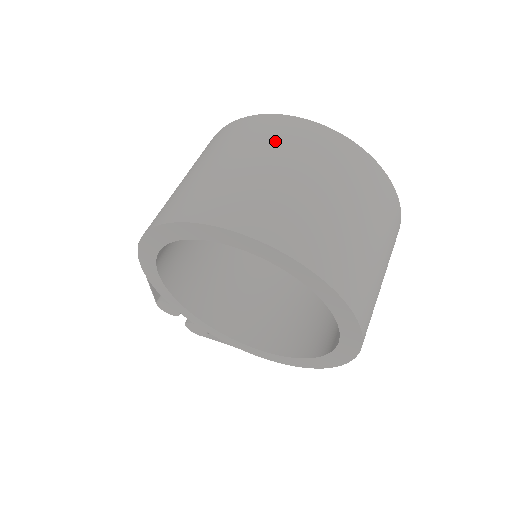
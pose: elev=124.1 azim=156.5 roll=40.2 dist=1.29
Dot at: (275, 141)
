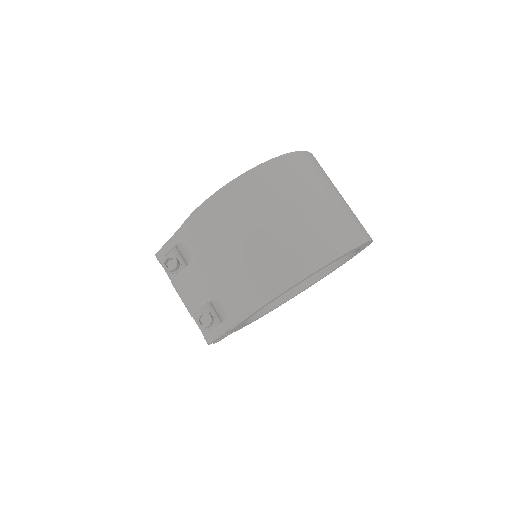
Dot at: (311, 176)
